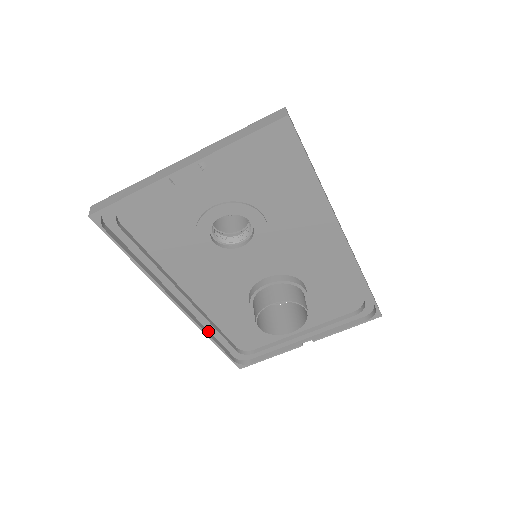
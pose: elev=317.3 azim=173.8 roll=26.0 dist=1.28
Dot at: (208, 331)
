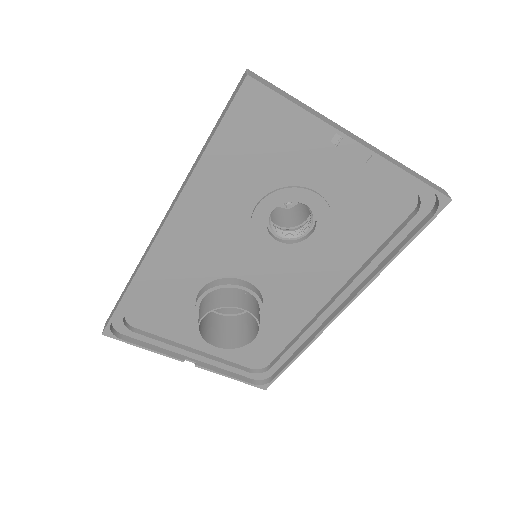
Dot at: (137, 275)
